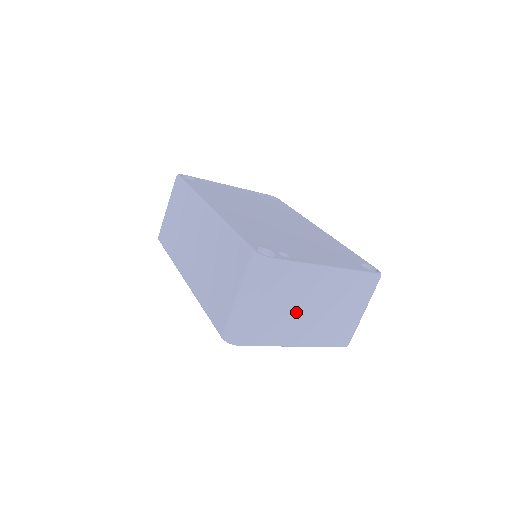
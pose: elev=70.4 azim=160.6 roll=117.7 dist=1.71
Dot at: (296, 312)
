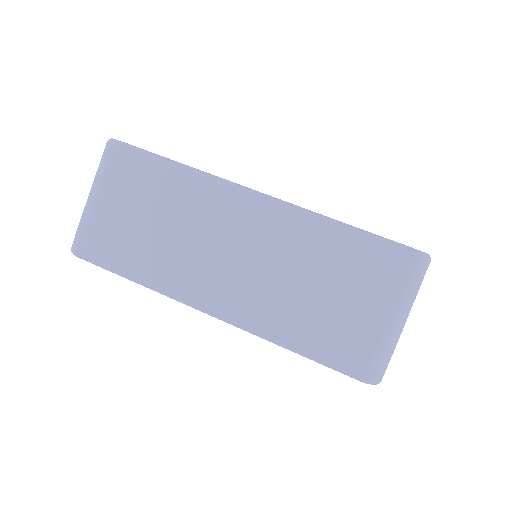
Dot at: occluded
